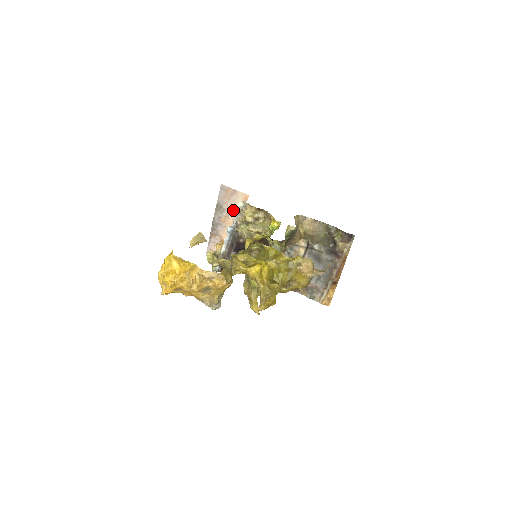
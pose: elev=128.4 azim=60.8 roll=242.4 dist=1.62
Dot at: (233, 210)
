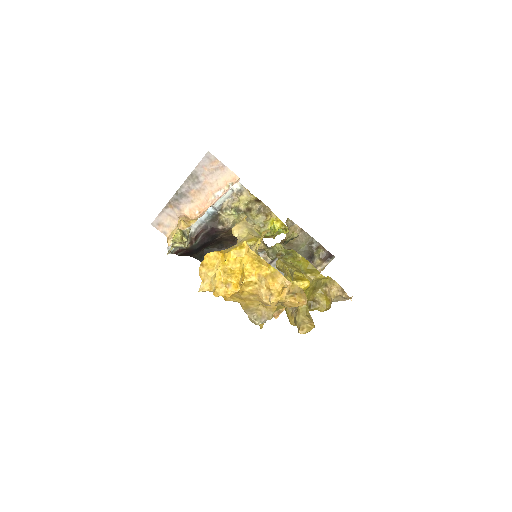
Dot at: (211, 186)
